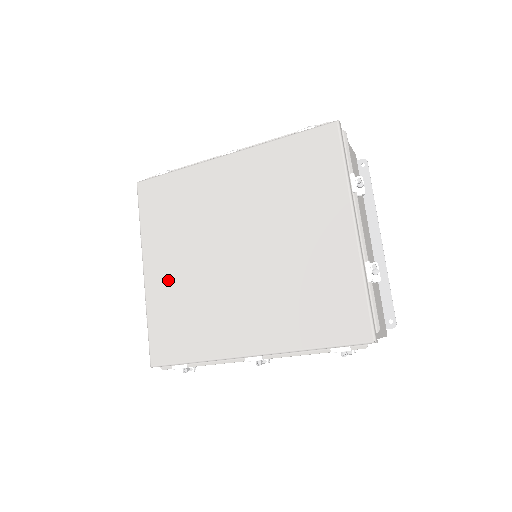
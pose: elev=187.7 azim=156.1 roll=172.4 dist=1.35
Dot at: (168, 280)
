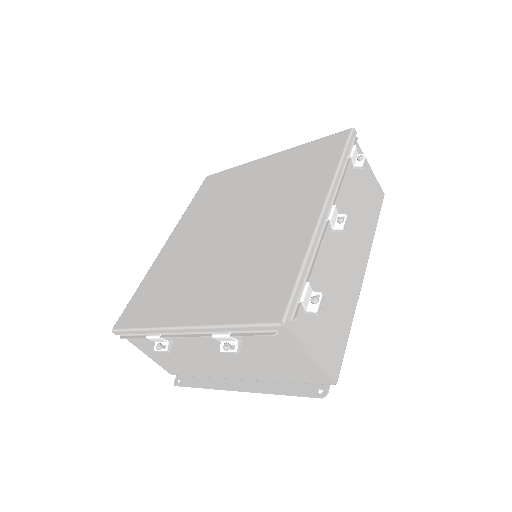
Dot at: (210, 296)
